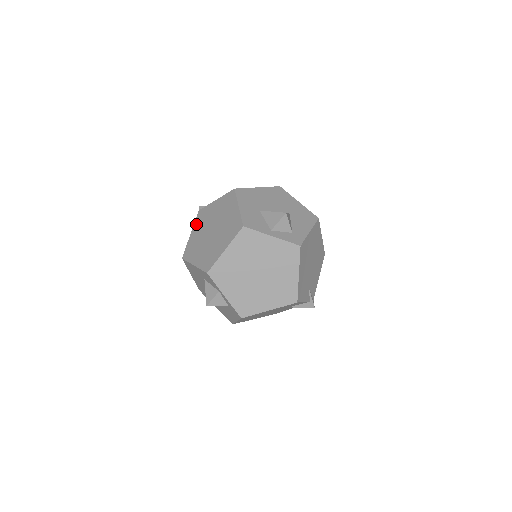
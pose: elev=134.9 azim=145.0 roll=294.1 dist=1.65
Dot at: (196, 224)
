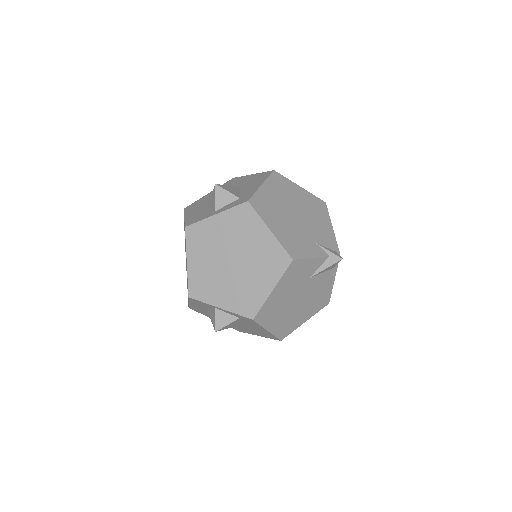
Dot at: (186, 269)
